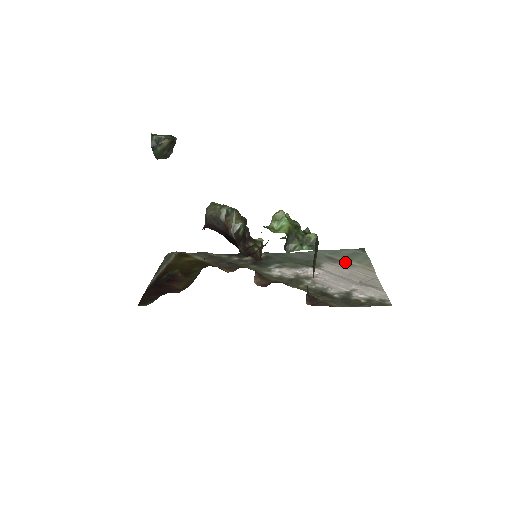
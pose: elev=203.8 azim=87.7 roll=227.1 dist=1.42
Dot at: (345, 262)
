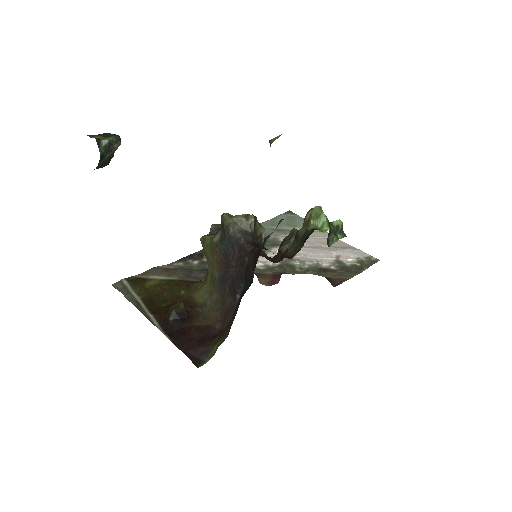
Dot at: occluded
